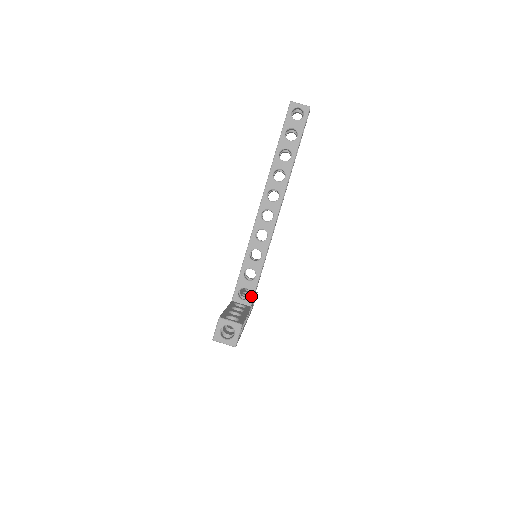
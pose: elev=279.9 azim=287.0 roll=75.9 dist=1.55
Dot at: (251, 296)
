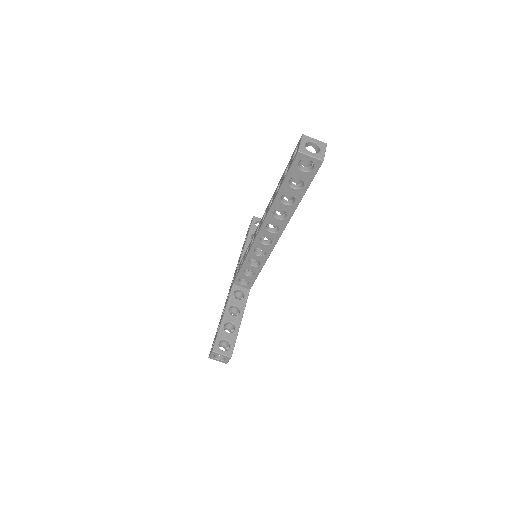
Dot at: (250, 284)
